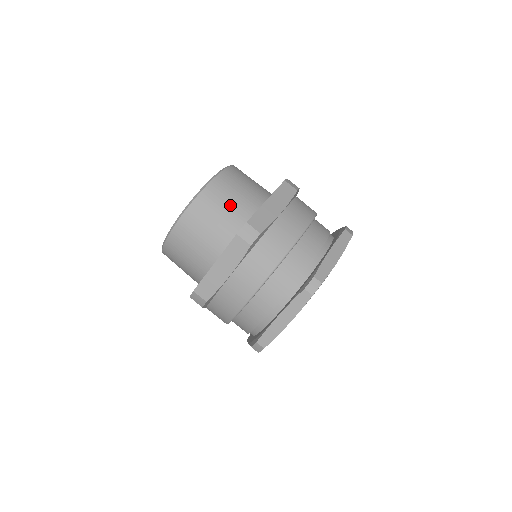
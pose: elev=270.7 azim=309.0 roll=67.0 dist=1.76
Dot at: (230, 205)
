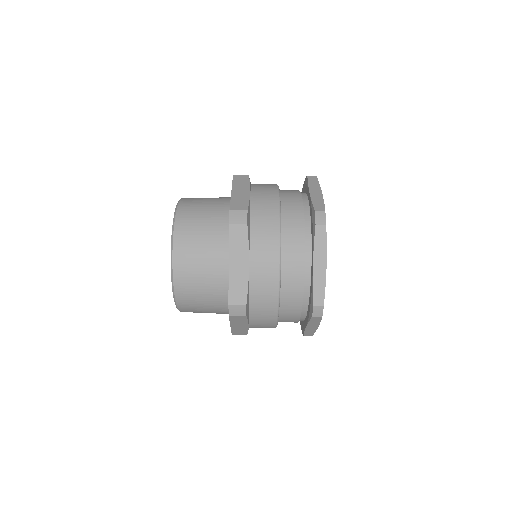
Dot at: (206, 216)
